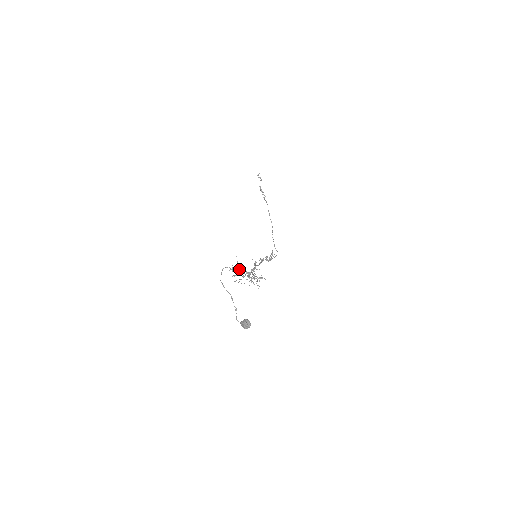
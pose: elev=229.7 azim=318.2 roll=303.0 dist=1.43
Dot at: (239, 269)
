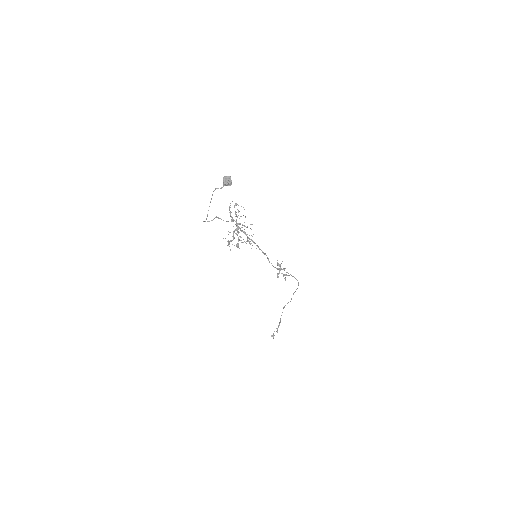
Dot at: occluded
